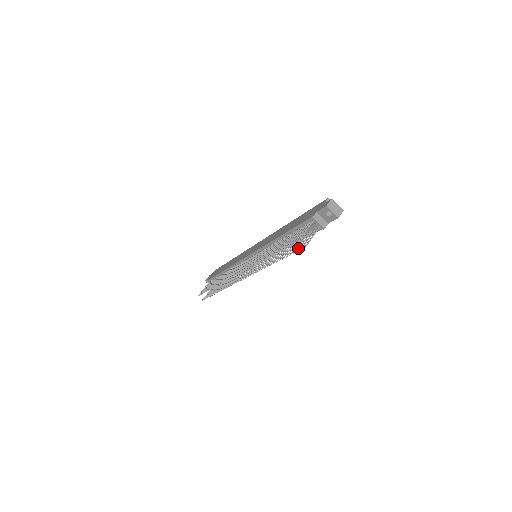
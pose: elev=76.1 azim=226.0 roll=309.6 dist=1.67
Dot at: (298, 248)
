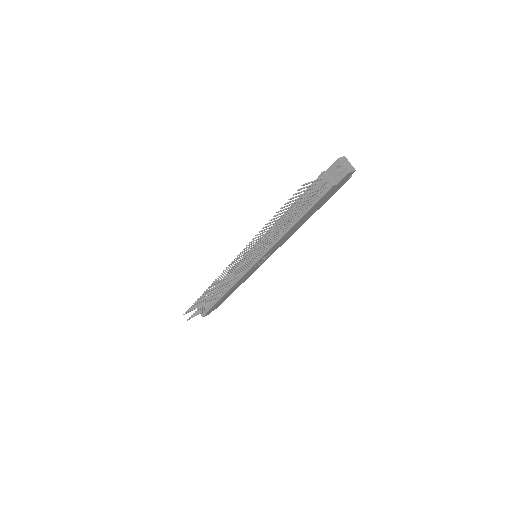
Dot at: (301, 201)
